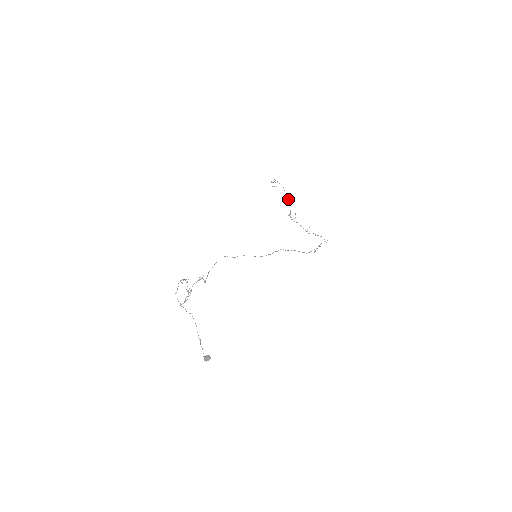
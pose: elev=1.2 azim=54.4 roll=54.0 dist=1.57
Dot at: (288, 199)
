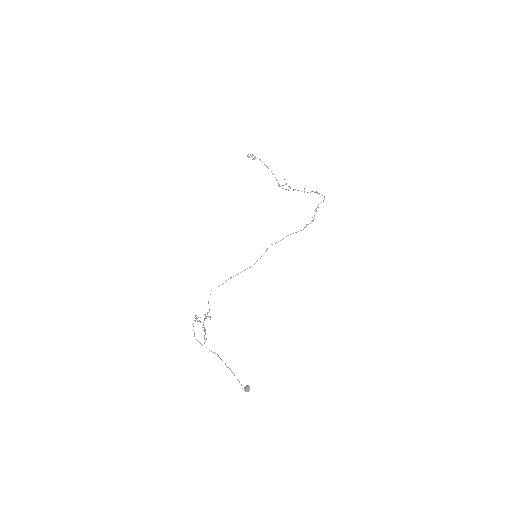
Dot at: occluded
